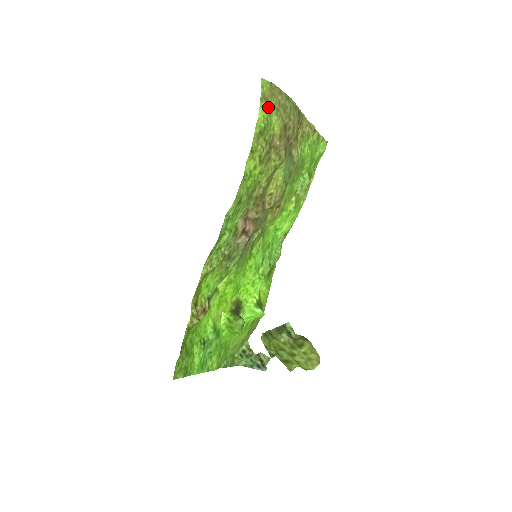
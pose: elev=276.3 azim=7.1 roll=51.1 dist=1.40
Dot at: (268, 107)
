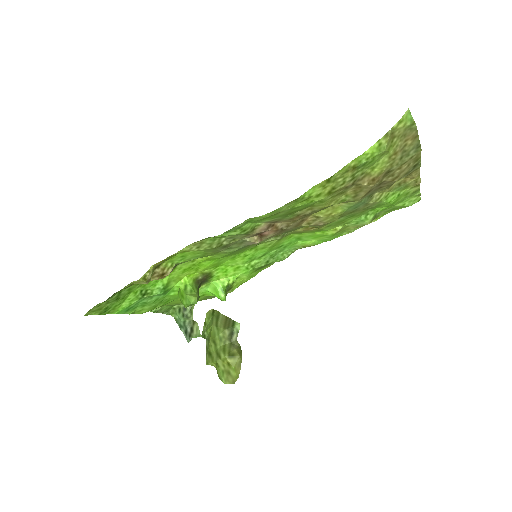
Dot at: (387, 147)
